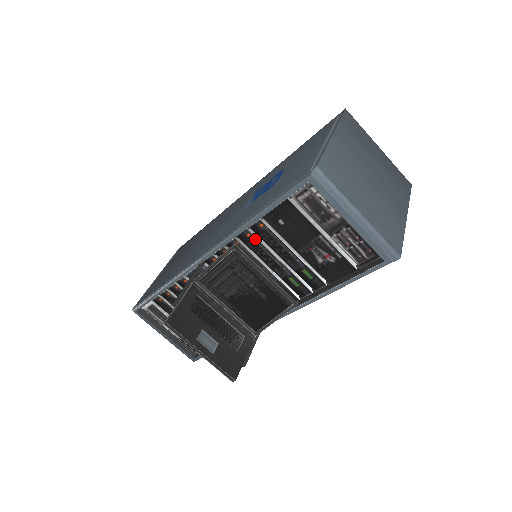
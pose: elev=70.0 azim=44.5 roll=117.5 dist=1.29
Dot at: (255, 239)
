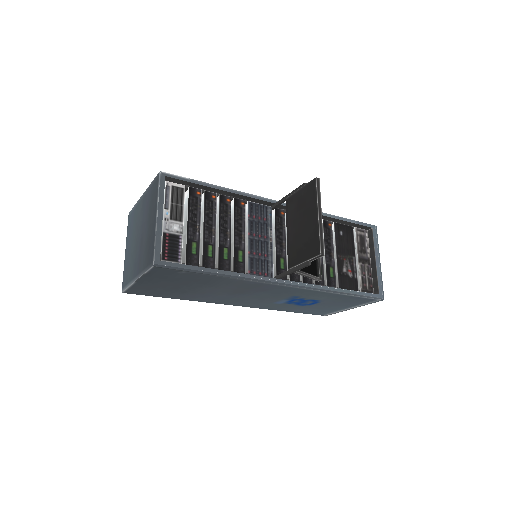
Dot at: occluded
